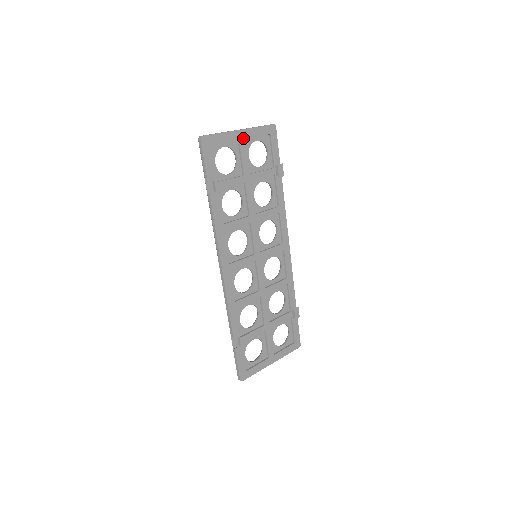
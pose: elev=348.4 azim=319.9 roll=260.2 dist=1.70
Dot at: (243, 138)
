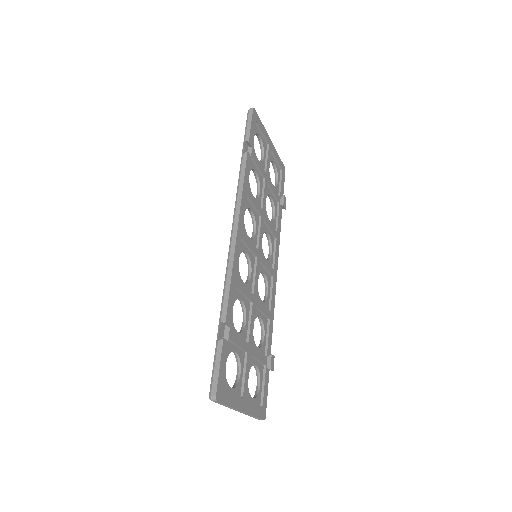
Dot at: (271, 148)
